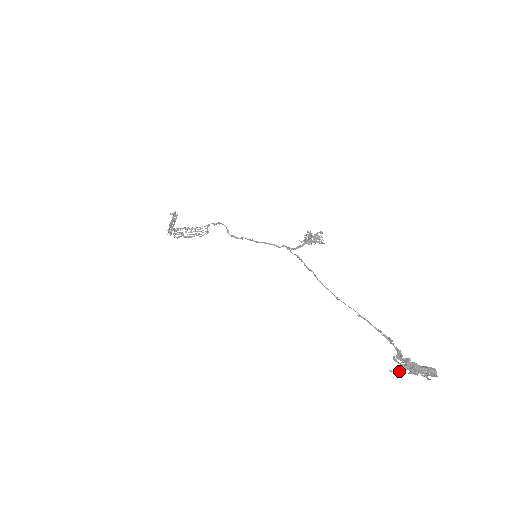
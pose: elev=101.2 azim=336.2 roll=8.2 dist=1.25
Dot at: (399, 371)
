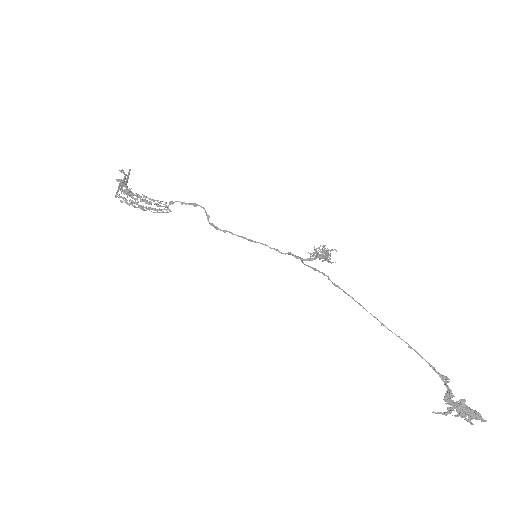
Dot at: (445, 413)
